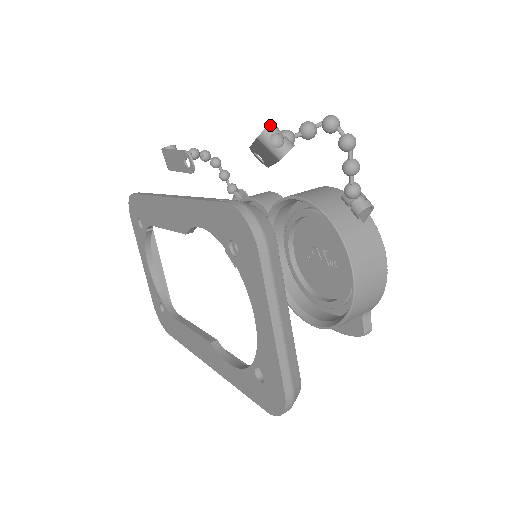
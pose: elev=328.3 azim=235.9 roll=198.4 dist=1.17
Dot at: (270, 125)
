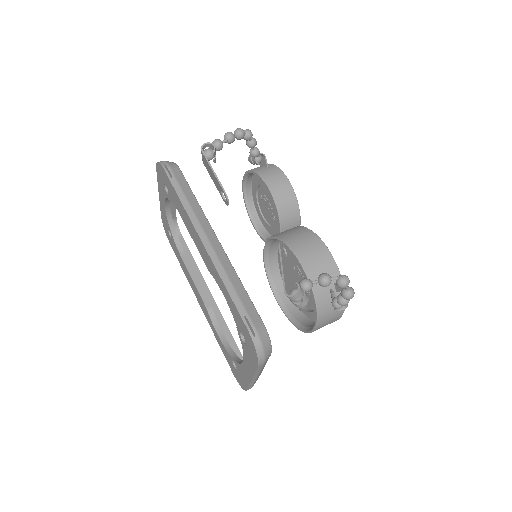
Dot at: (297, 295)
